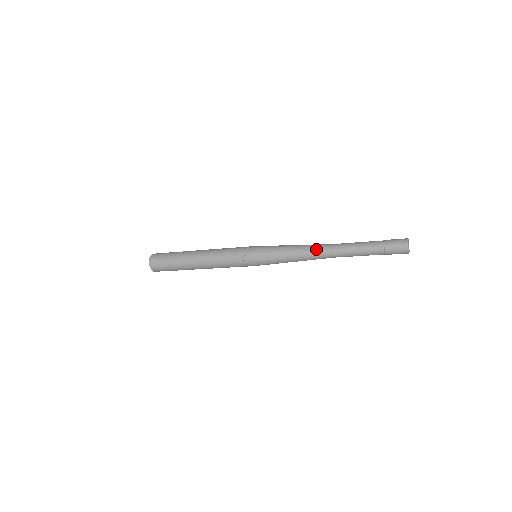
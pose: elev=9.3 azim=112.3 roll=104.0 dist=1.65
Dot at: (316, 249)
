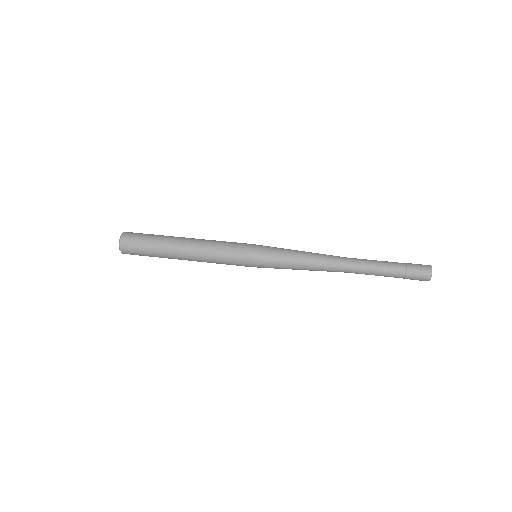
Dot at: occluded
